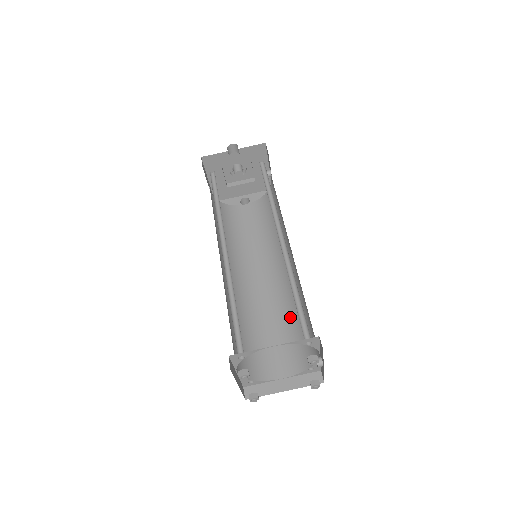
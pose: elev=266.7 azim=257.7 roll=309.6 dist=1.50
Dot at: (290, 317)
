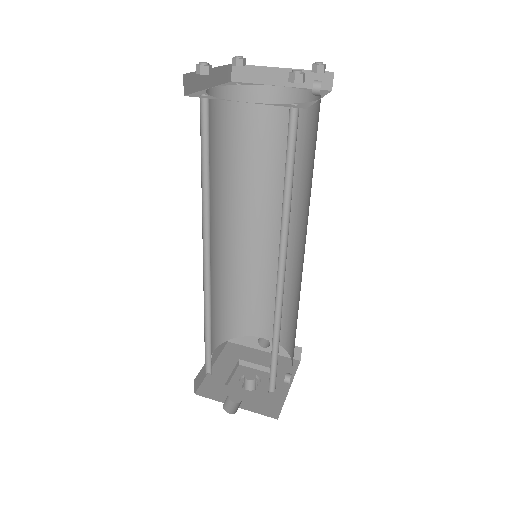
Dot at: occluded
